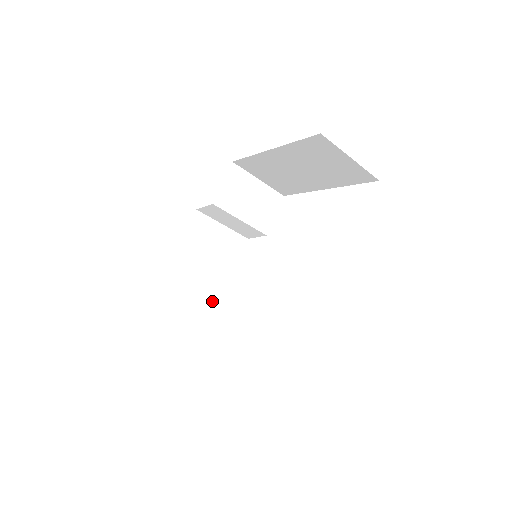
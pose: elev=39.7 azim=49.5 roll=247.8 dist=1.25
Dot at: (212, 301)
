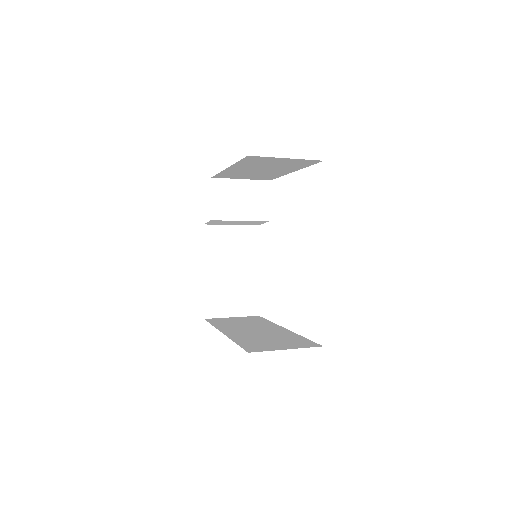
Dot at: (250, 289)
